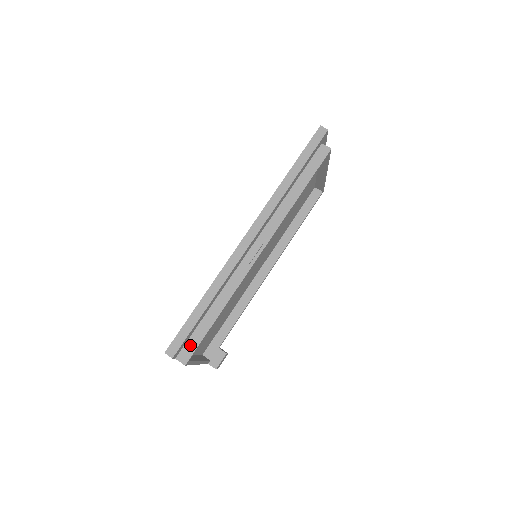
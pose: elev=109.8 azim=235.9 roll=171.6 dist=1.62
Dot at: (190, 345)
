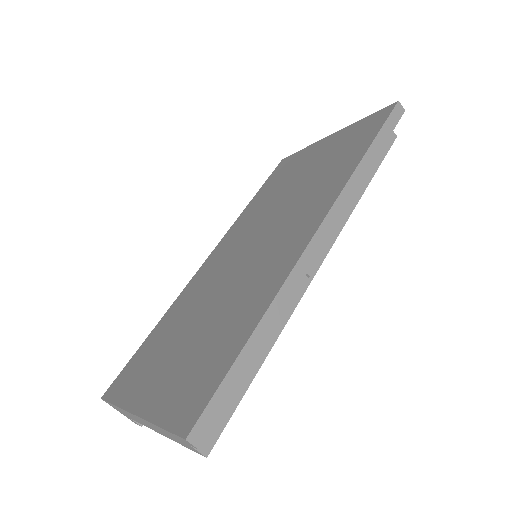
Dot at: occluded
